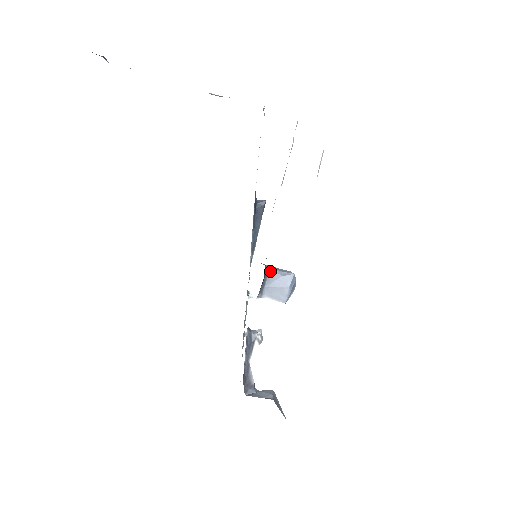
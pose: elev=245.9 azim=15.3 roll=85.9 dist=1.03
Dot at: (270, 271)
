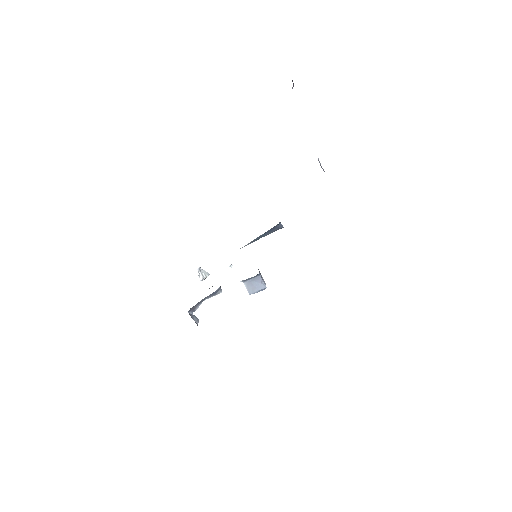
Dot at: (259, 276)
